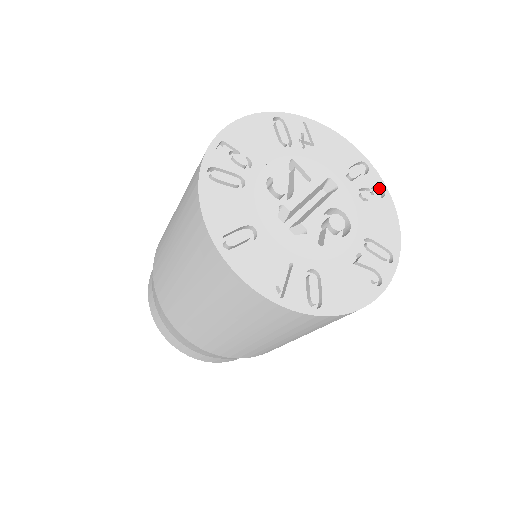
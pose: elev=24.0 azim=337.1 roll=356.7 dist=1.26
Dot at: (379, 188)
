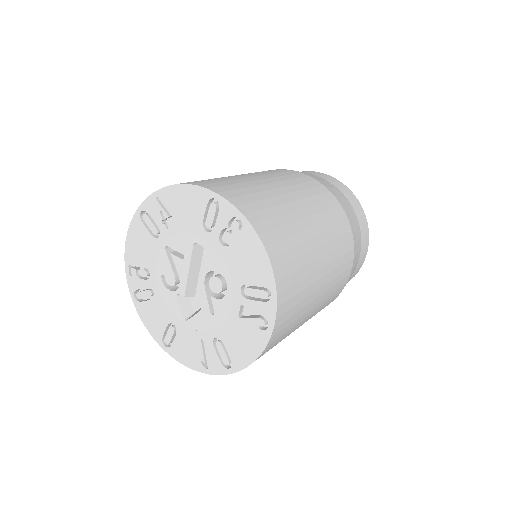
Dot at: (237, 216)
